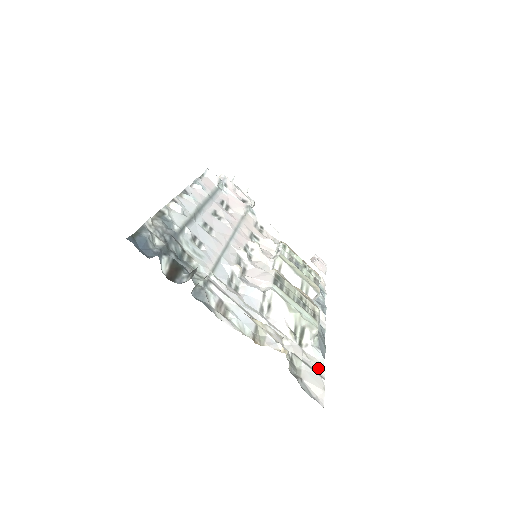
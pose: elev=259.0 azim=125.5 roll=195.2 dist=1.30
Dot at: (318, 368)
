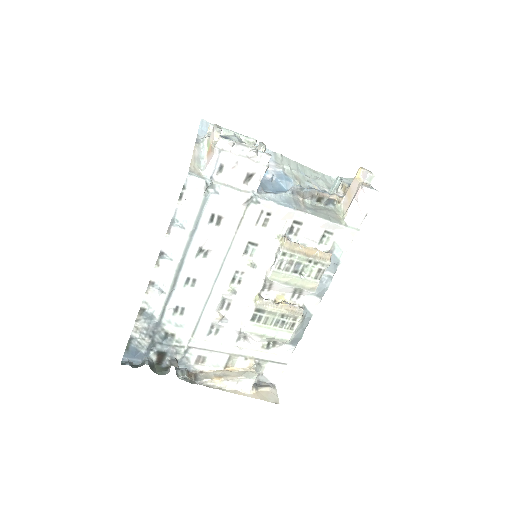
Dot at: (284, 358)
